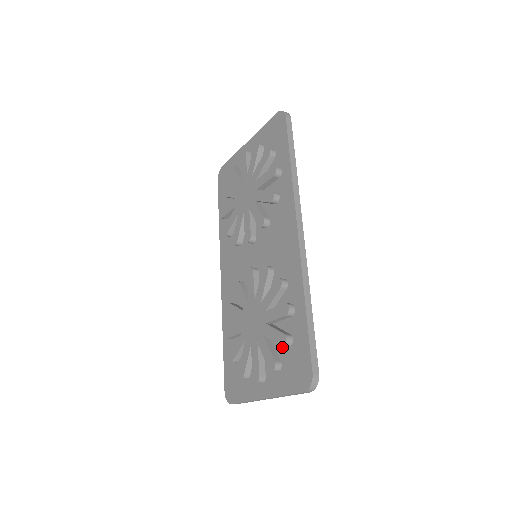
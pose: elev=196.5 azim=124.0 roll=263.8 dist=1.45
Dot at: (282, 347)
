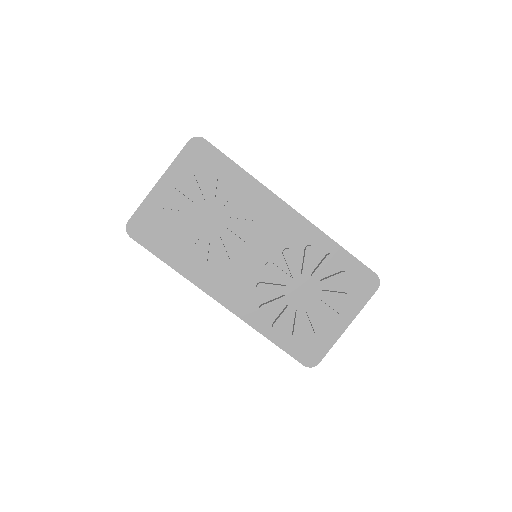
Dot at: (340, 284)
